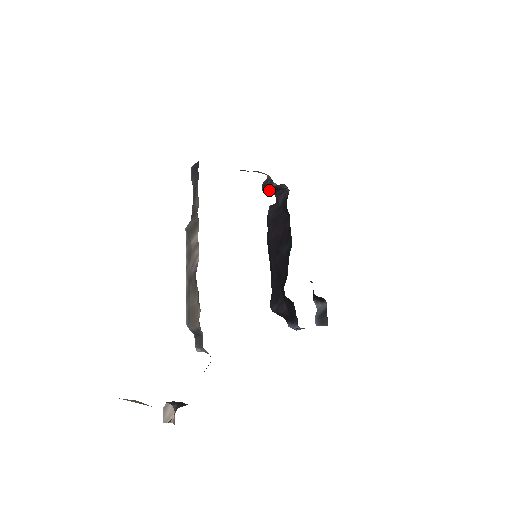
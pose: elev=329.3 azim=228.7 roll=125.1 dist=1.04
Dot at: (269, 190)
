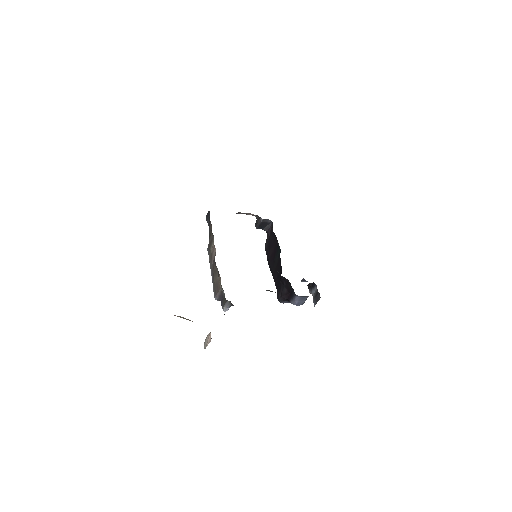
Dot at: (260, 227)
